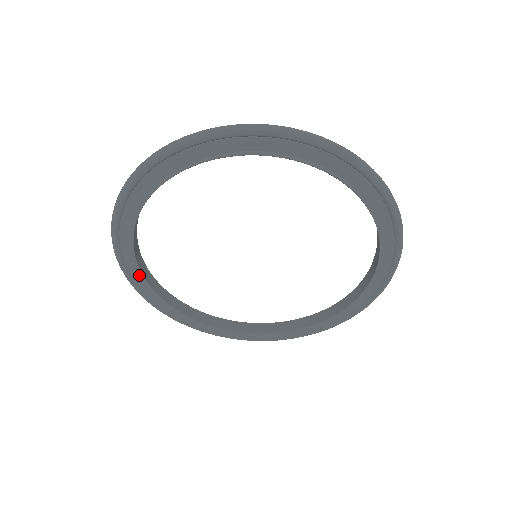
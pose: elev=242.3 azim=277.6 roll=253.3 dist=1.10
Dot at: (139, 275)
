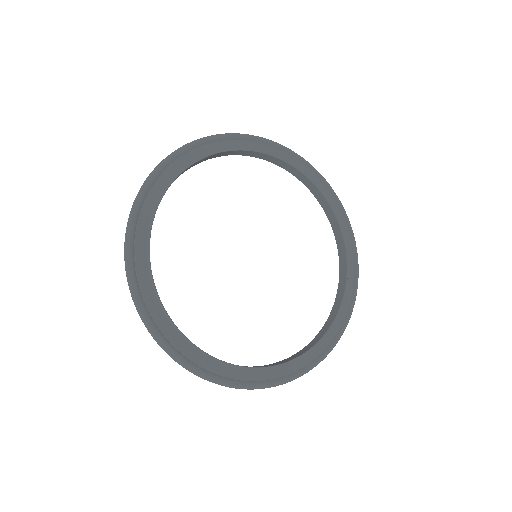
Dot at: (169, 177)
